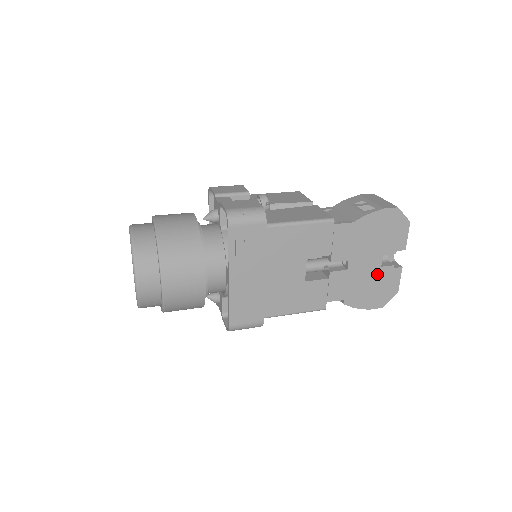
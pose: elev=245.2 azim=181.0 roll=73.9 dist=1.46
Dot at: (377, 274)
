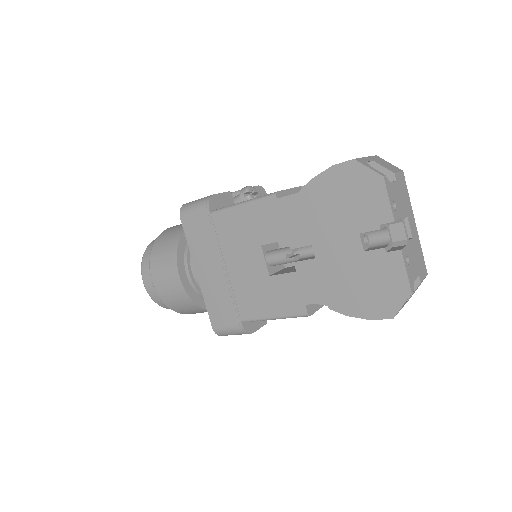
Dot at: (362, 263)
